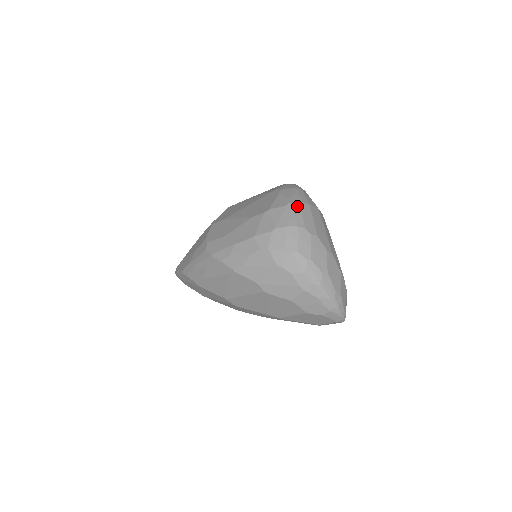
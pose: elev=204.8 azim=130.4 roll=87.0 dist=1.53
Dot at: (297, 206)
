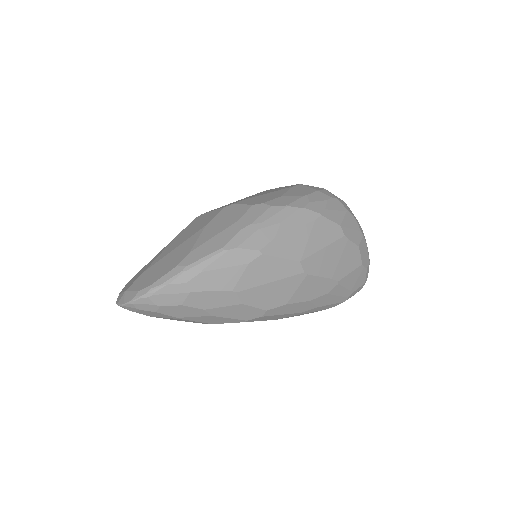
Dot at: occluded
